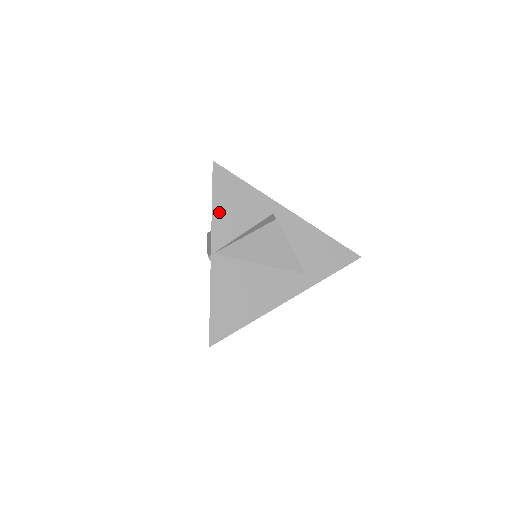
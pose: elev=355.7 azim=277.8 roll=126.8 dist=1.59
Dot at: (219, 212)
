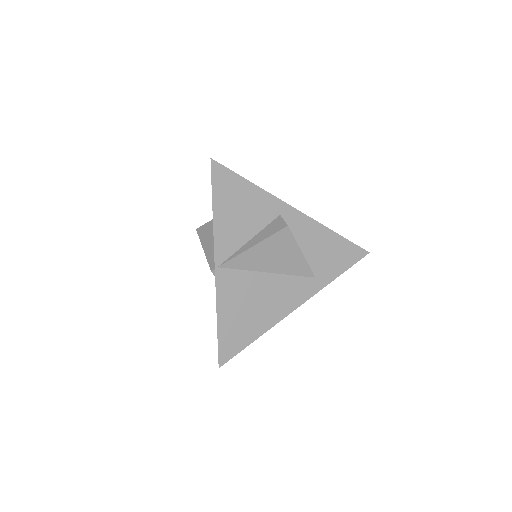
Dot at: (221, 219)
